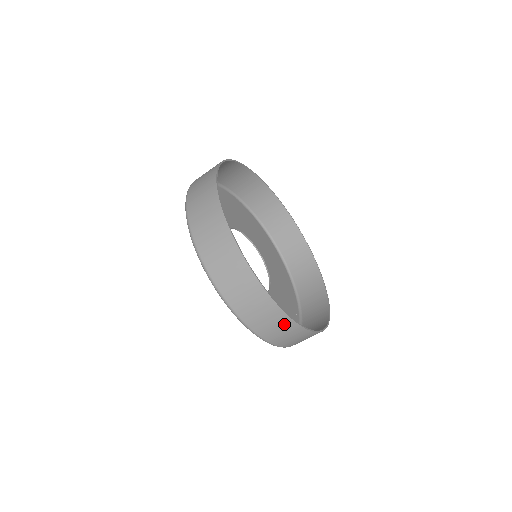
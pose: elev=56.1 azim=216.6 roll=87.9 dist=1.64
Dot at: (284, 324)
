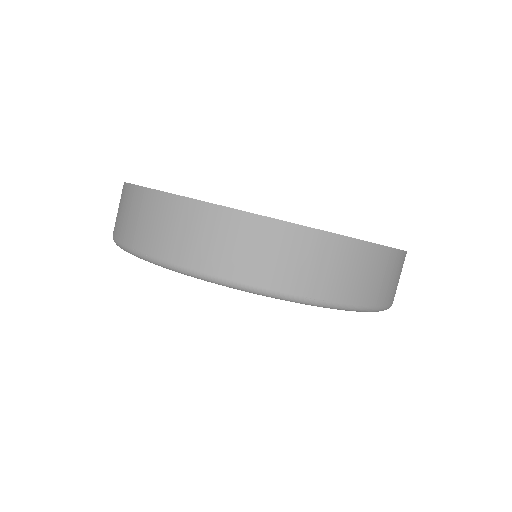
Dot at: (303, 245)
